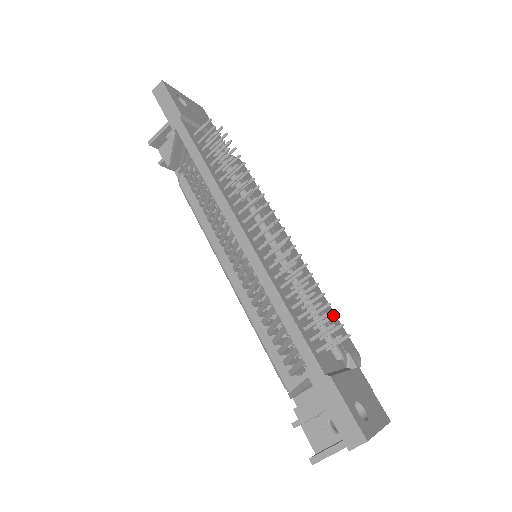
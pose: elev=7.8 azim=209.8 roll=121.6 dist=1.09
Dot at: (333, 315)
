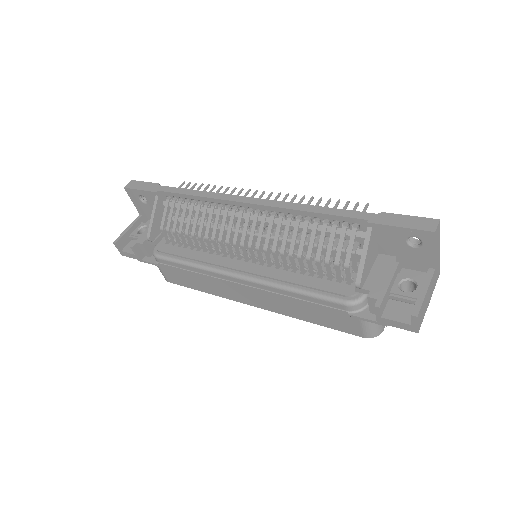
Dot at: occluded
